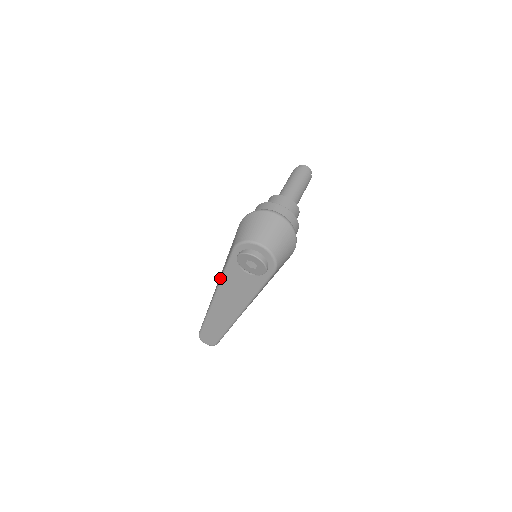
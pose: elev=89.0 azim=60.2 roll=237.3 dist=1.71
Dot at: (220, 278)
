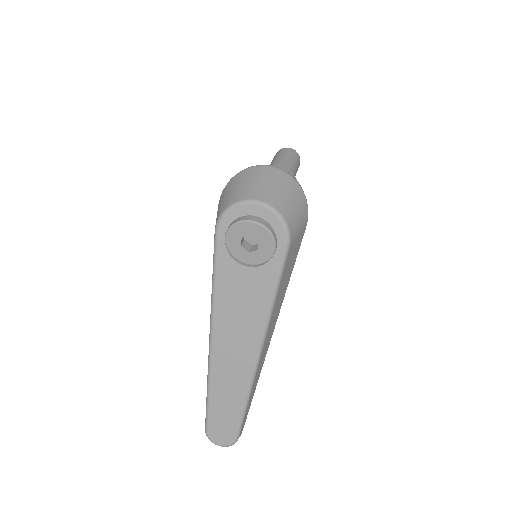
Dot at: occluded
